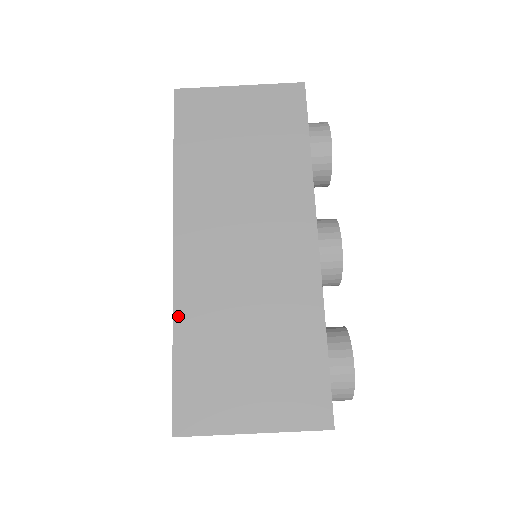
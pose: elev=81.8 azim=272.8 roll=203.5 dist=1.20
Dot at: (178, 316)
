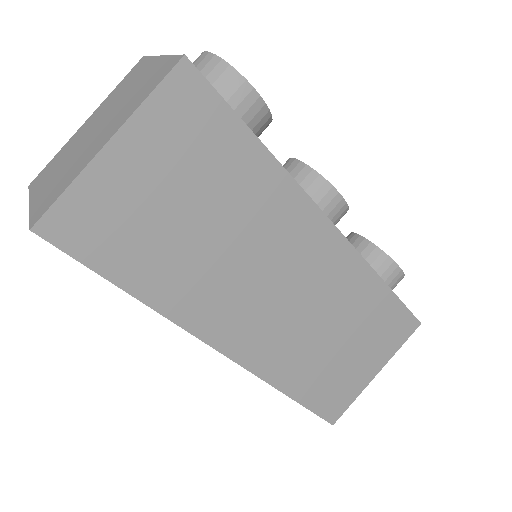
Dot at: (277, 383)
